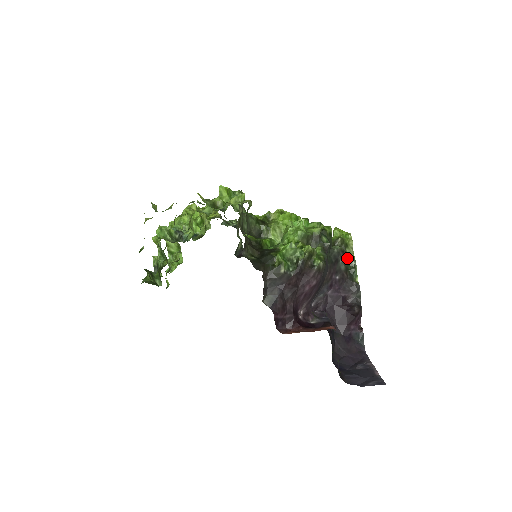
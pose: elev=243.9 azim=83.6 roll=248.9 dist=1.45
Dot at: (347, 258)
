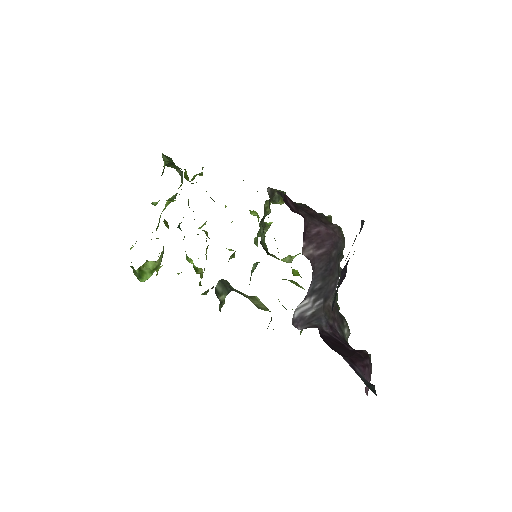
Dot at: occluded
